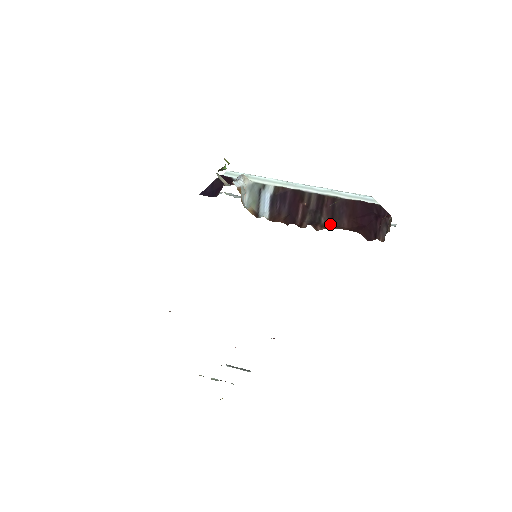
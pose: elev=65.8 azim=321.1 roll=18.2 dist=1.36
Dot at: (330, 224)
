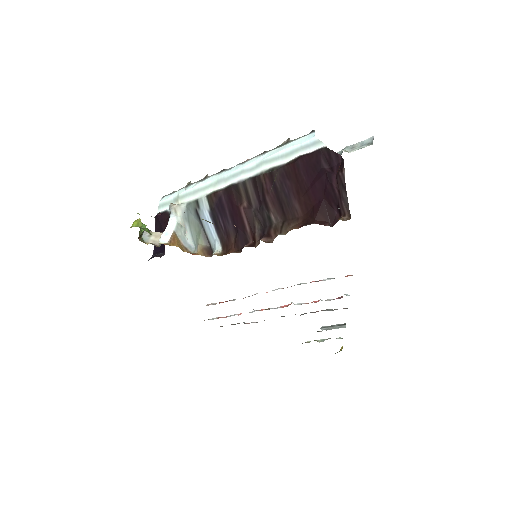
Dot at: (283, 220)
